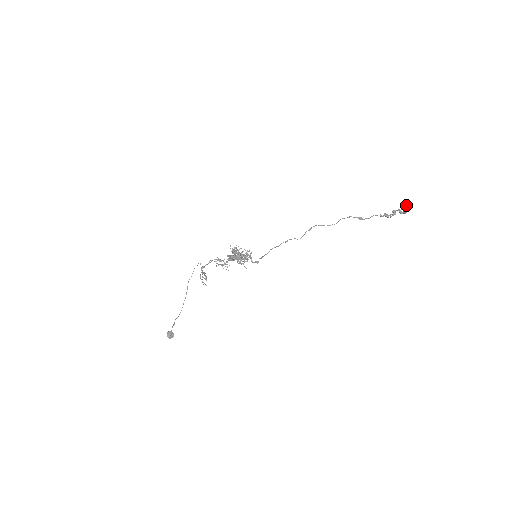
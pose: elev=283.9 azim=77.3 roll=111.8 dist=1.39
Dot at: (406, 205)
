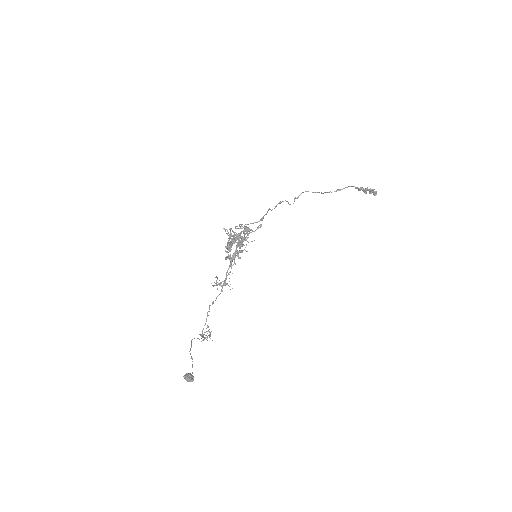
Dot at: occluded
